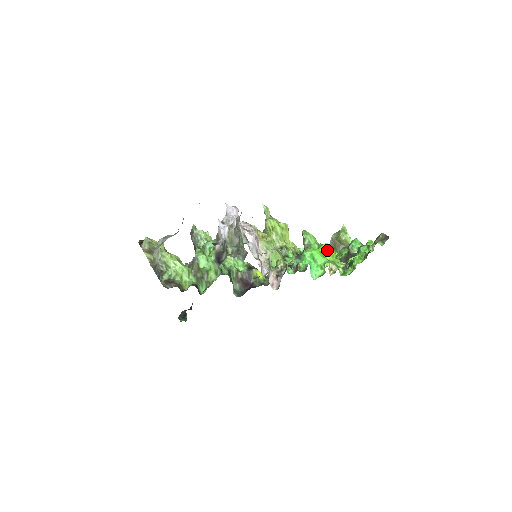
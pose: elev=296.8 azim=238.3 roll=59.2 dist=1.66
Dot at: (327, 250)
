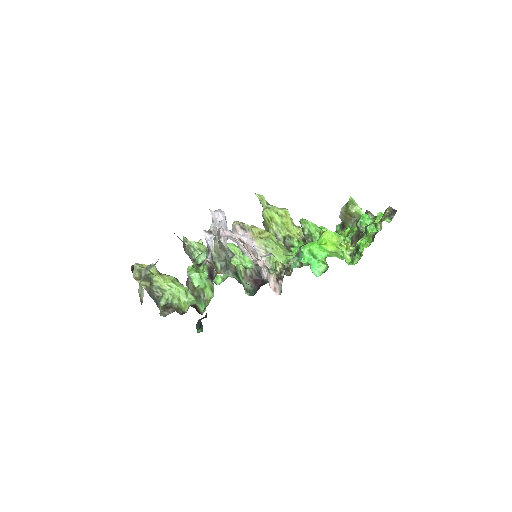
Dot at: (328, 239)
